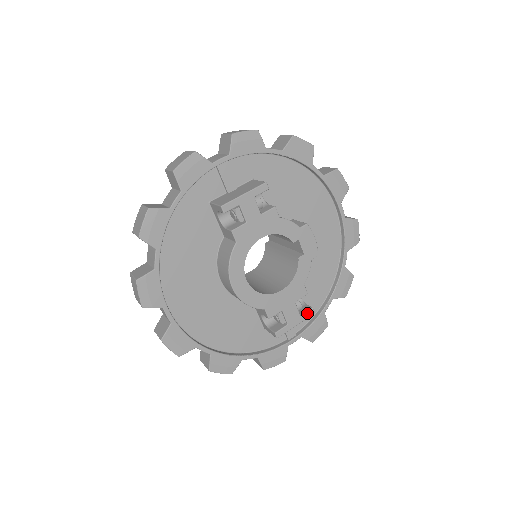
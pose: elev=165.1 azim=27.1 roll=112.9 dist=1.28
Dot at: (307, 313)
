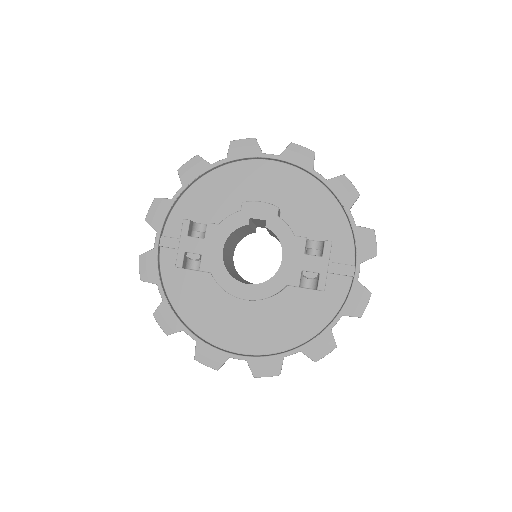
Dot at: (325, 249)
